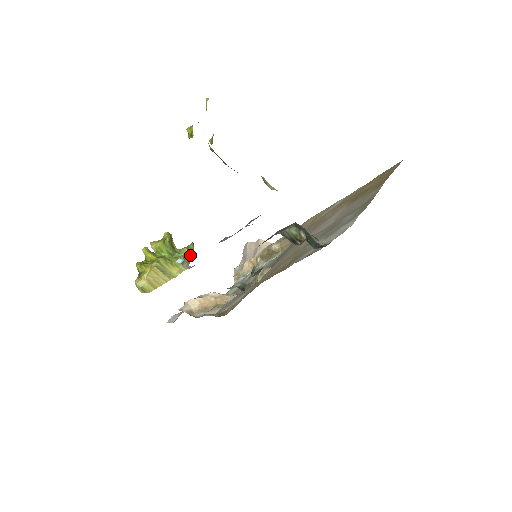
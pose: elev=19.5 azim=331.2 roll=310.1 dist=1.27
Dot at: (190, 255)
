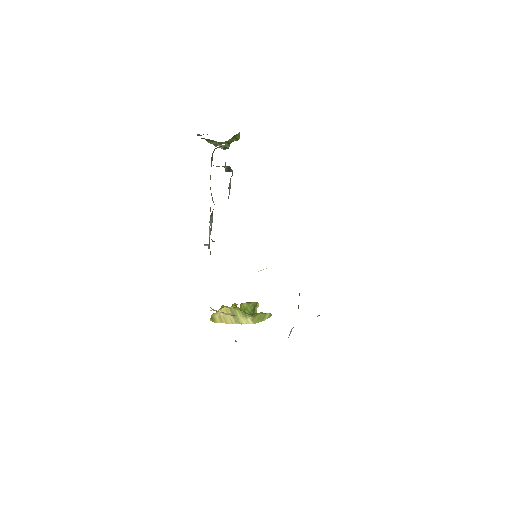
Dot at: (262, 318)
